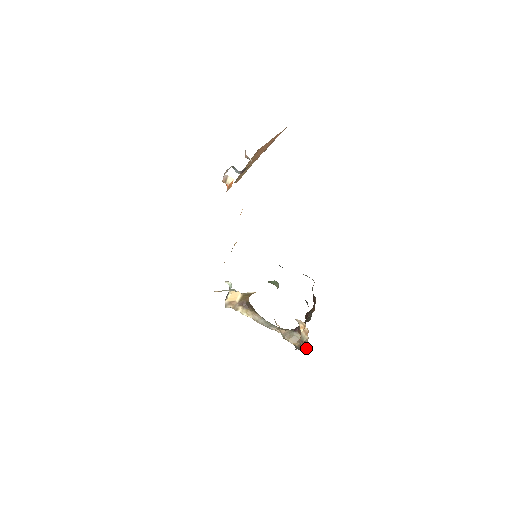
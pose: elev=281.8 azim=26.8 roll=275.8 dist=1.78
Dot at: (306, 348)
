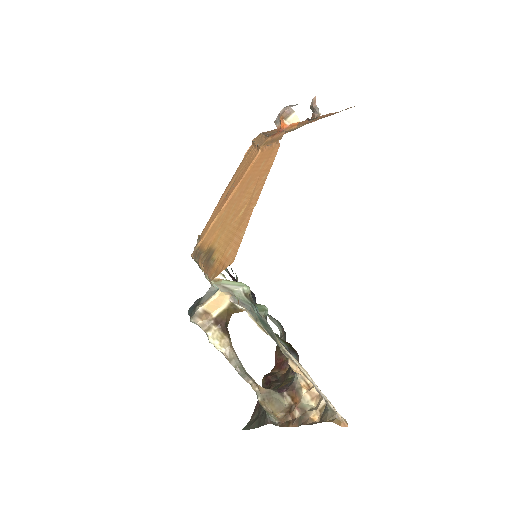
Dot at: (335, 418)
